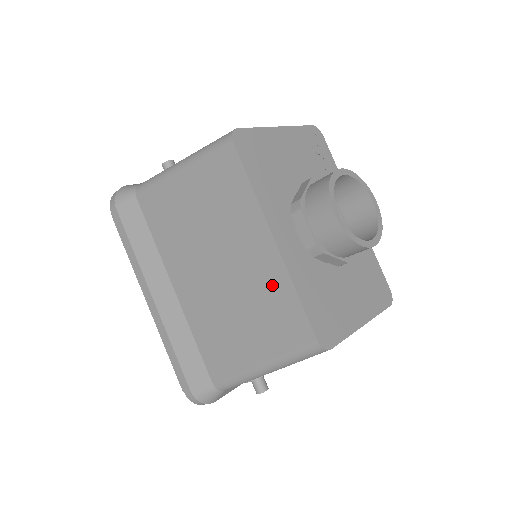
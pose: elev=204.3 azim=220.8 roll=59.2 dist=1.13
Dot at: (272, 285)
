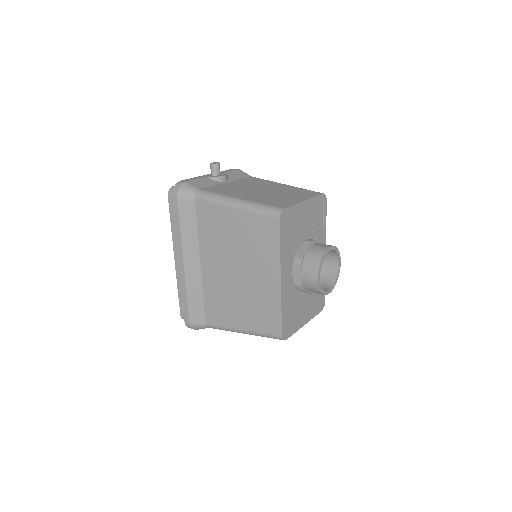
Dot at: (269, 299)
